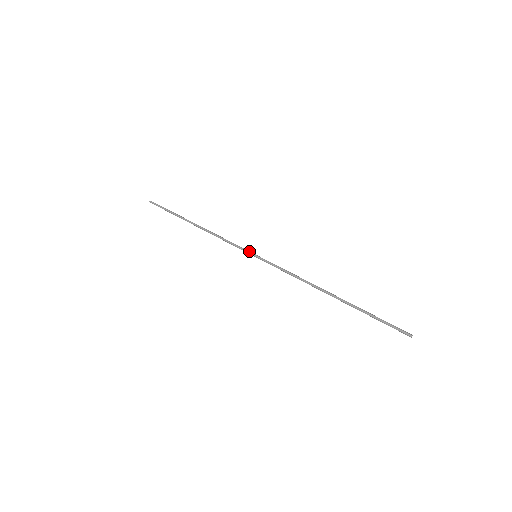
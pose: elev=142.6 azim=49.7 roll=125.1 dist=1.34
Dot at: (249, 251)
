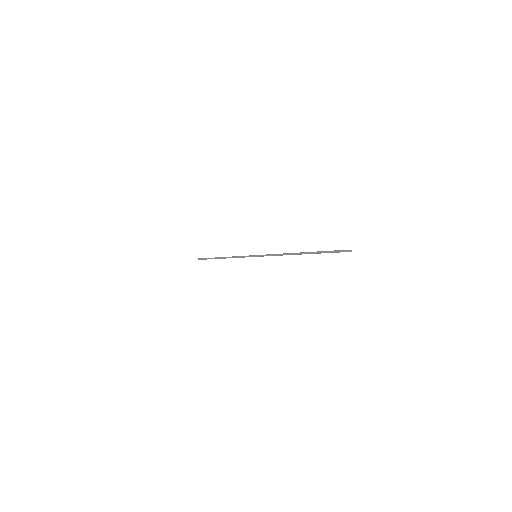
Dot at: (253, 256)
